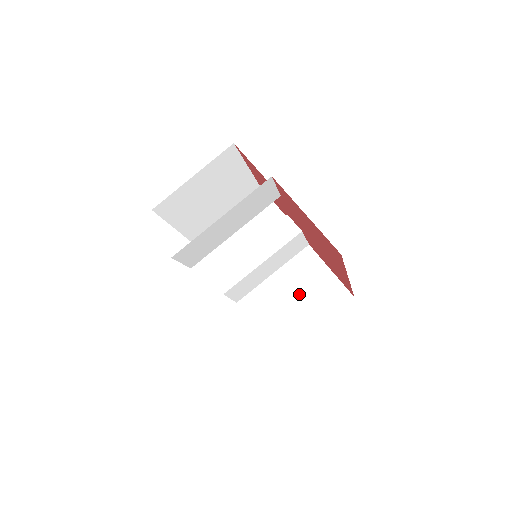
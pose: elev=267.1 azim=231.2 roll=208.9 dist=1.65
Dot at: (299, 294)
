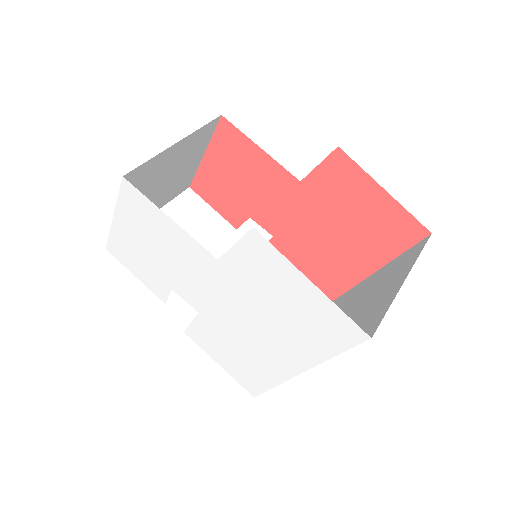
Dot at: occluded
